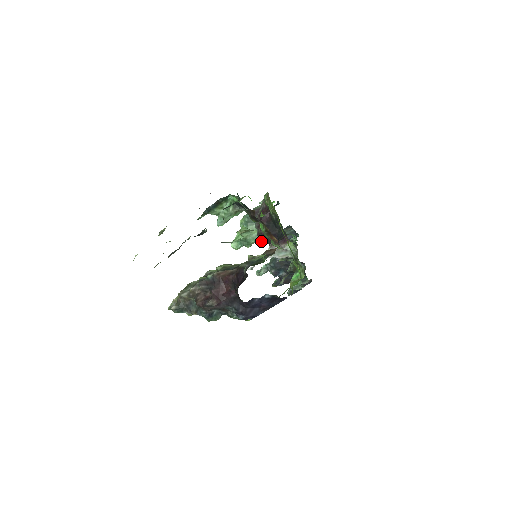
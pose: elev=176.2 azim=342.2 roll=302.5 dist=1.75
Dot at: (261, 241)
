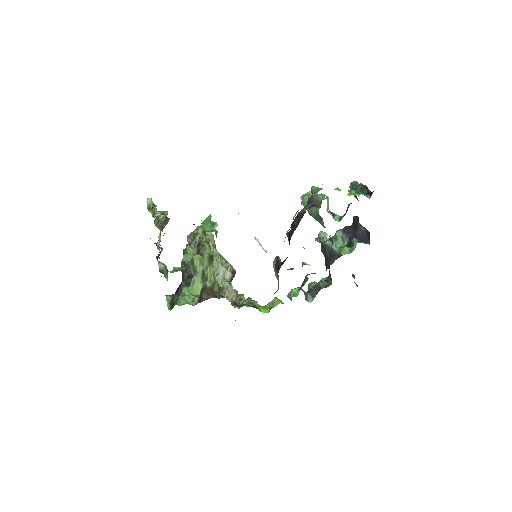
Dot at: (319, 222)
